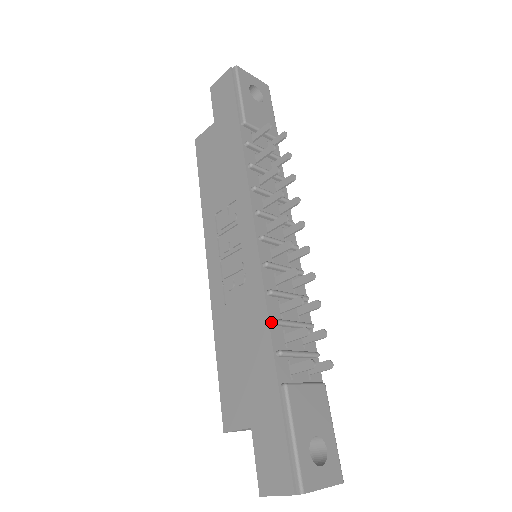
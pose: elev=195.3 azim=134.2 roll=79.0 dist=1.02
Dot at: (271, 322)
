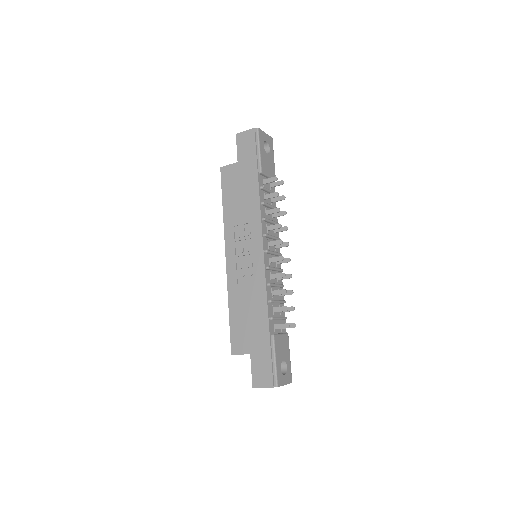
Dot at: (268, 301)
